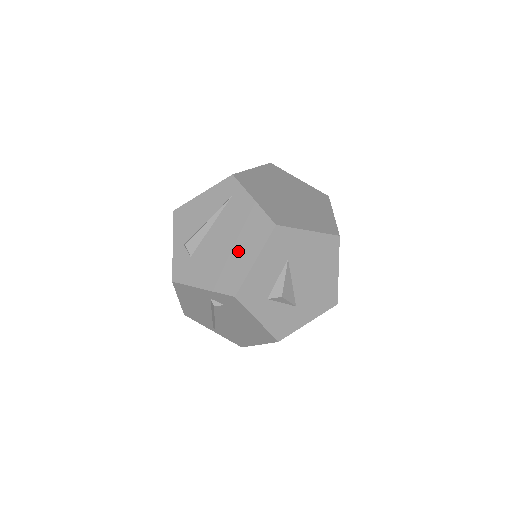
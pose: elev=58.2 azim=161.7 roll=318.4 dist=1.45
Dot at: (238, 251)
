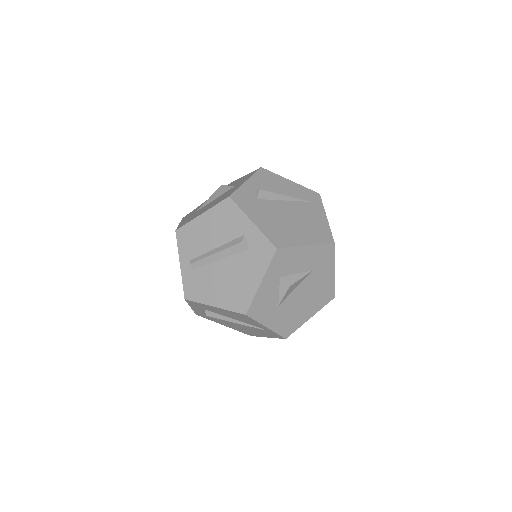
Dot at: (297, 229)
